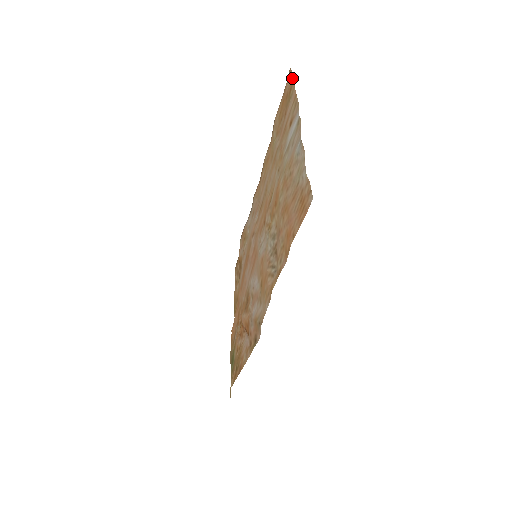
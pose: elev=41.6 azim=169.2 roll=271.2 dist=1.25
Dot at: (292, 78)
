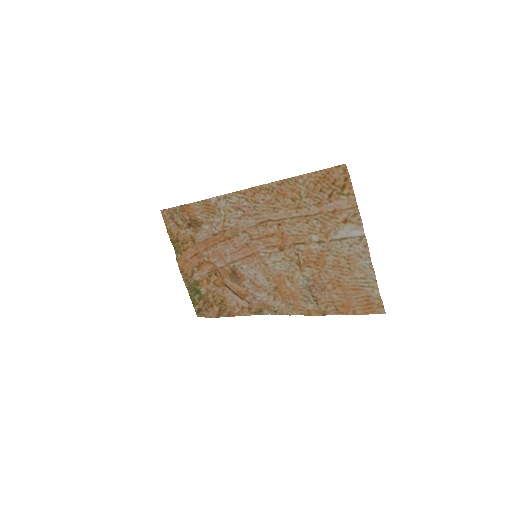
Dot at: (349, 180)
